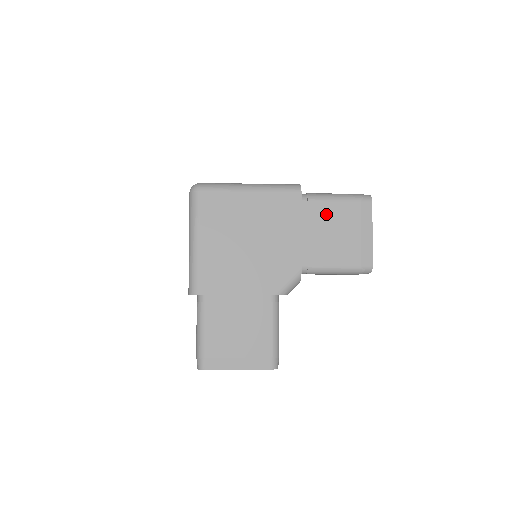
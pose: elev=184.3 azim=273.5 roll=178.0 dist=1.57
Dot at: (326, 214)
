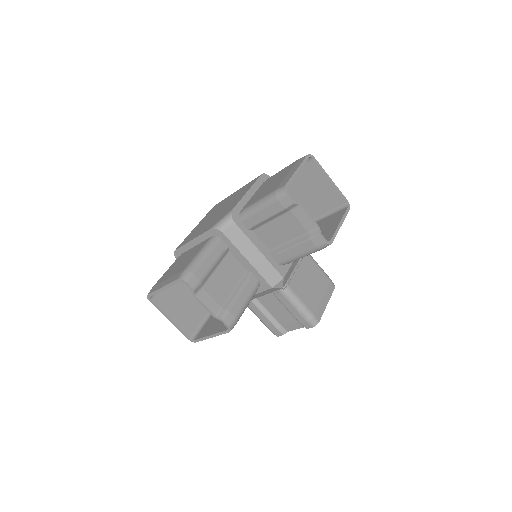
Dot at: (273, 178)
